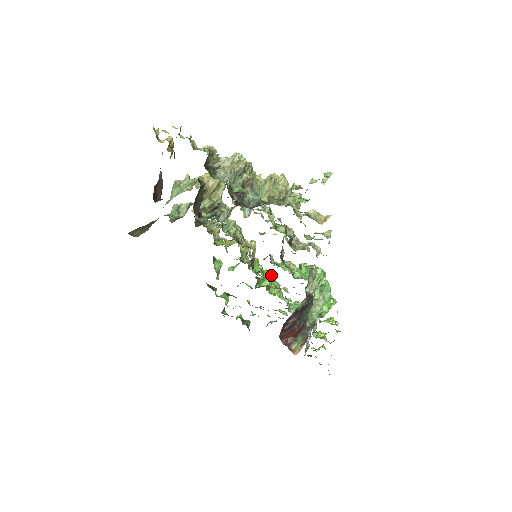
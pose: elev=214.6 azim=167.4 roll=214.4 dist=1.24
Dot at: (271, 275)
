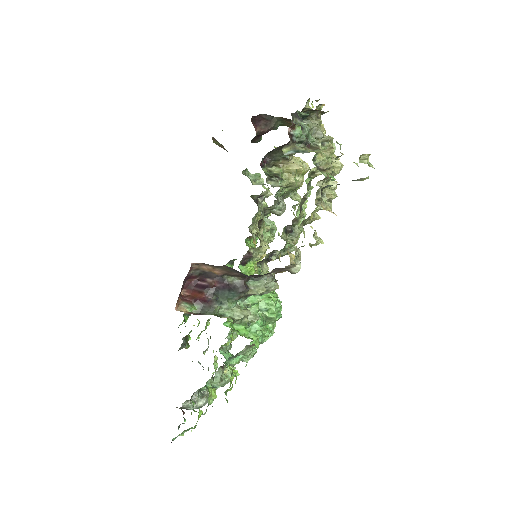
Dot at: occluded
